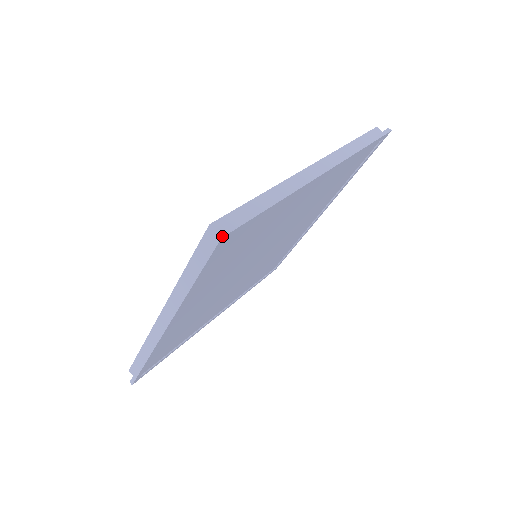
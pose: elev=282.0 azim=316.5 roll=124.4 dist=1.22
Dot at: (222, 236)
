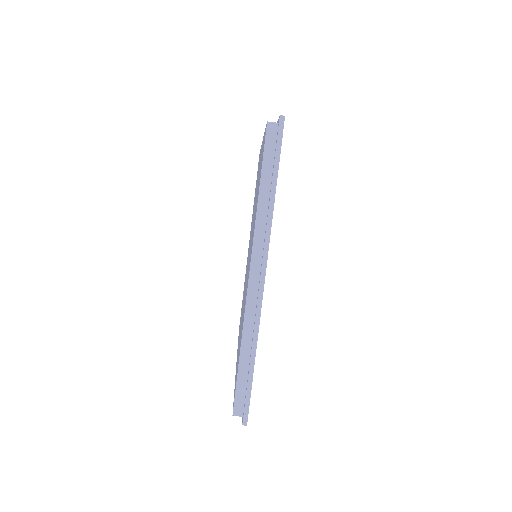
Dot at: (246, 424)
